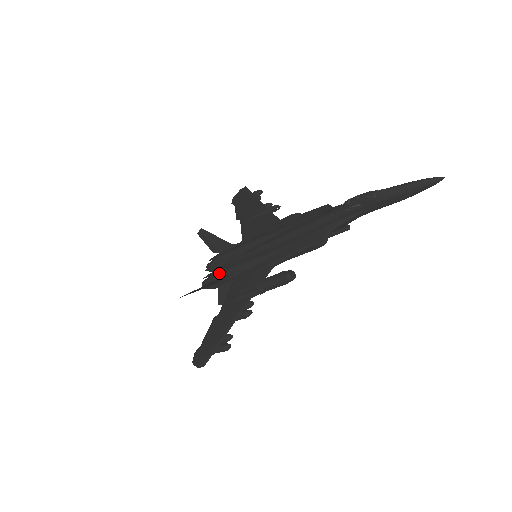
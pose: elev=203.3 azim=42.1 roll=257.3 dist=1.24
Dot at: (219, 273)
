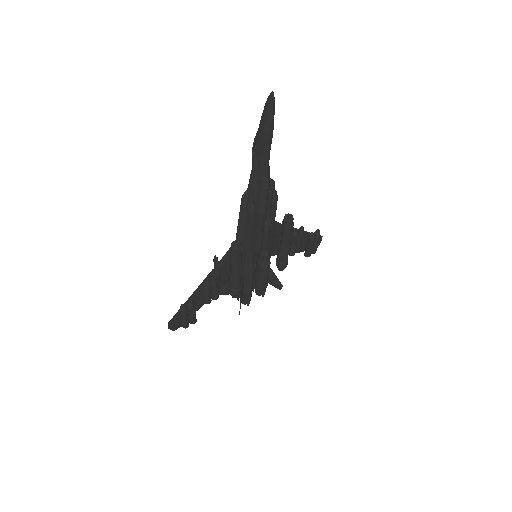
Dot at: occluded
